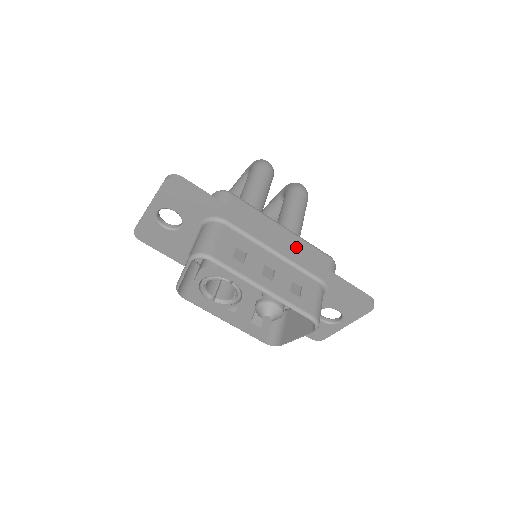
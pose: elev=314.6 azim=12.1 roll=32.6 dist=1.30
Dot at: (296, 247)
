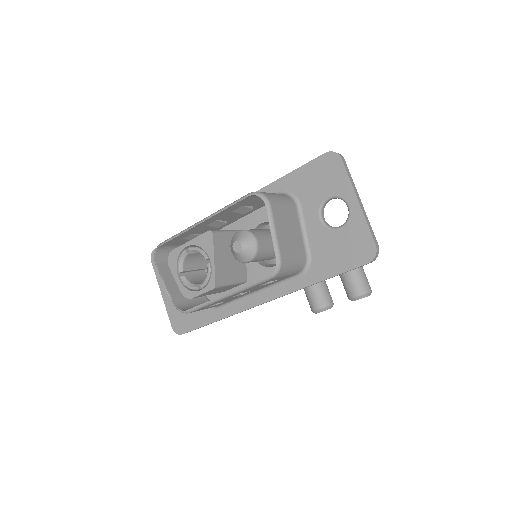
Dot at: occluded
